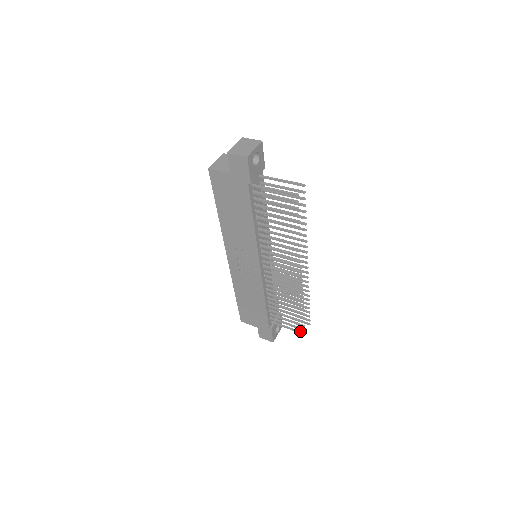
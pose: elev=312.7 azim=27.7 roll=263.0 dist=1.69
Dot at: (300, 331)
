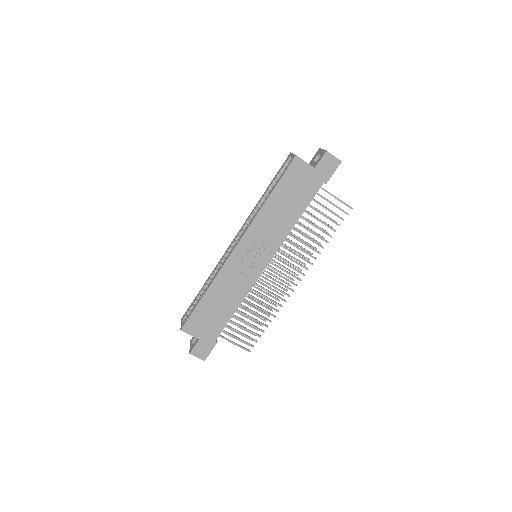
Dot at: (246, 348)
